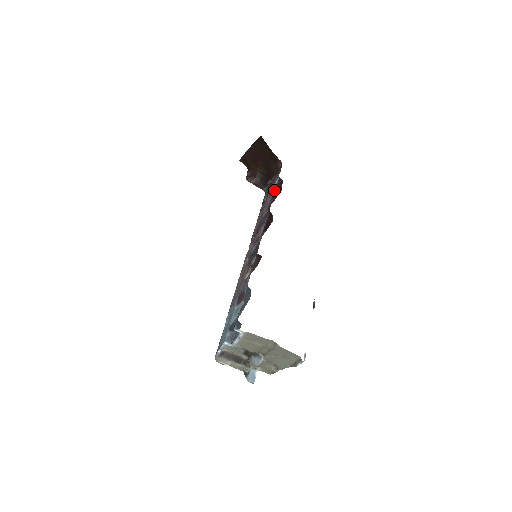
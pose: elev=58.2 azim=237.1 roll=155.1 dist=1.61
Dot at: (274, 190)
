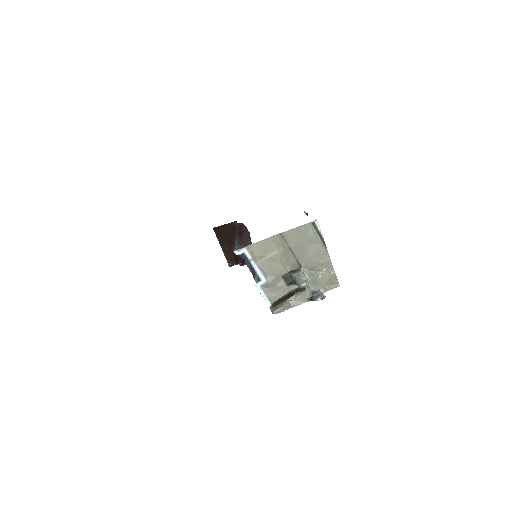
Dot at: occluded
